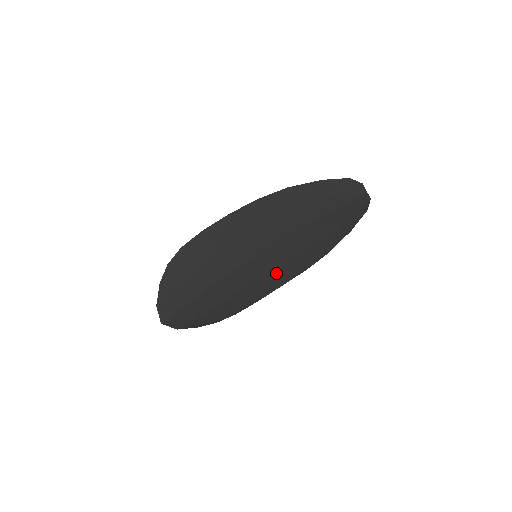
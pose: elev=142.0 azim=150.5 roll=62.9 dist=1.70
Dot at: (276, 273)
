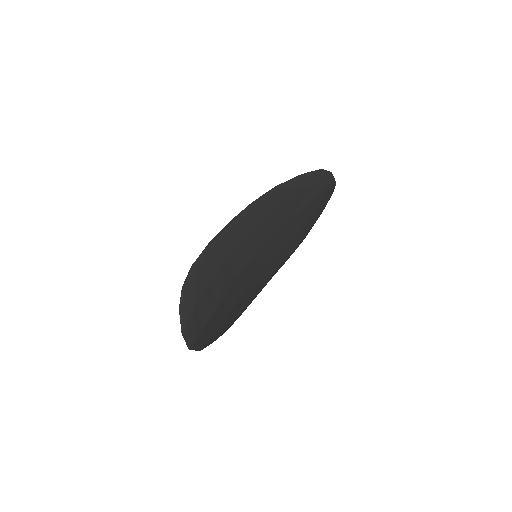
Dot at: (269, 268)
